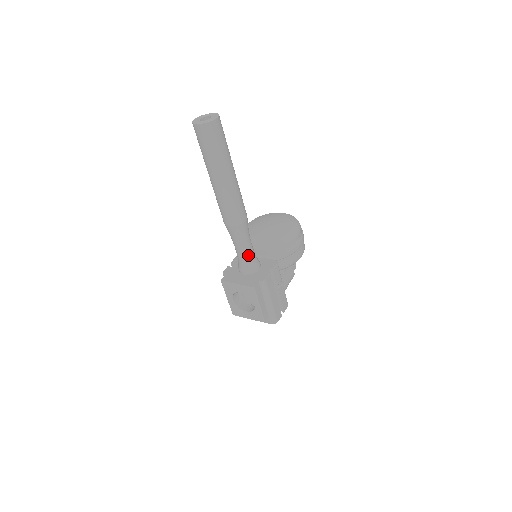
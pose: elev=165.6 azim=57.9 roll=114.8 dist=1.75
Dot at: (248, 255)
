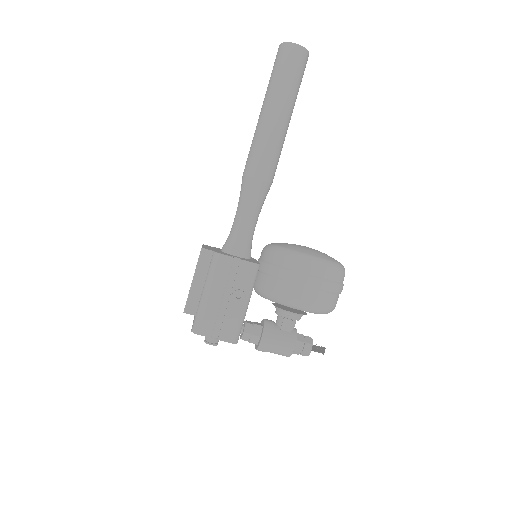
Dot at: (238, 227)
